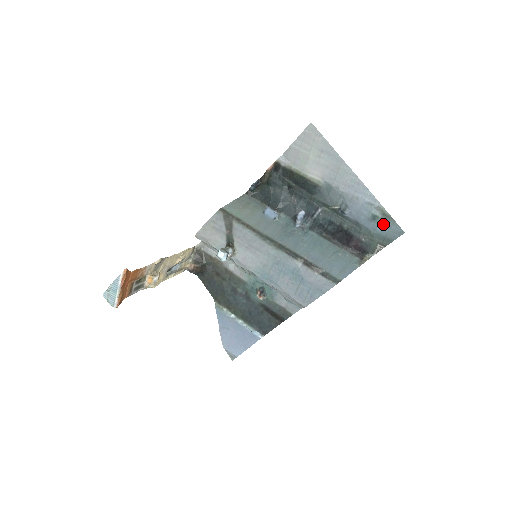
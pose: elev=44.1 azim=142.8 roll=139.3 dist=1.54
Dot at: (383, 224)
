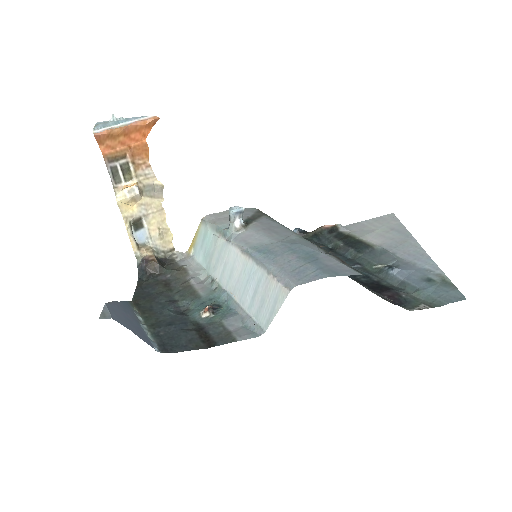
Dot at: (439, 287)
